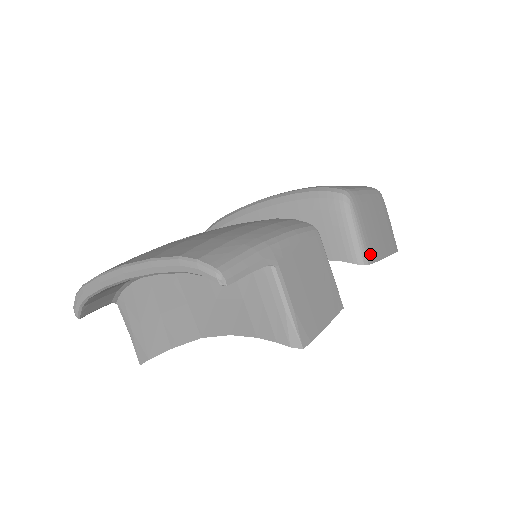
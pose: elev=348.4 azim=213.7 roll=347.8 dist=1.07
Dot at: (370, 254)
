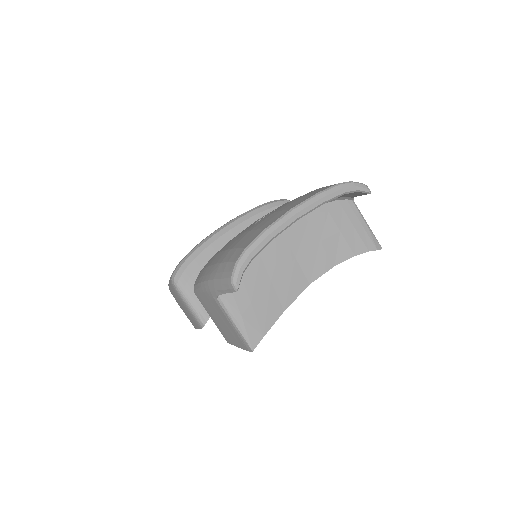
Dot at: occluded
